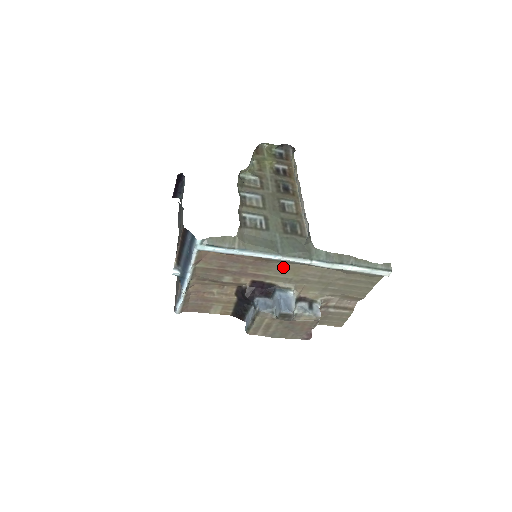
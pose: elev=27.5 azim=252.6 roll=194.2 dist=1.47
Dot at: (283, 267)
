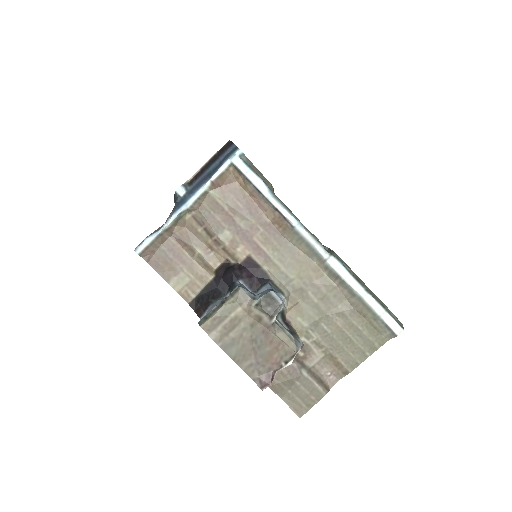
Dot at: (293, 254)
